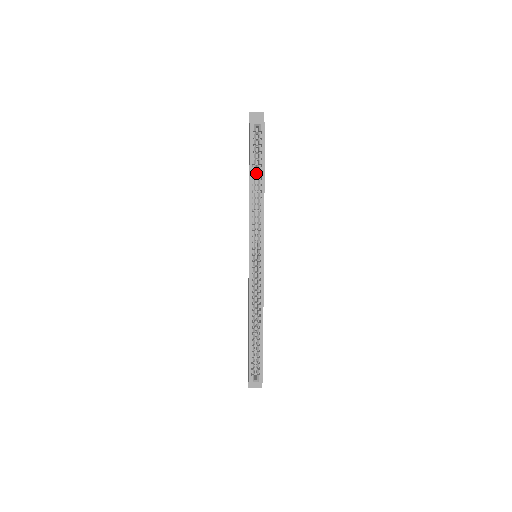
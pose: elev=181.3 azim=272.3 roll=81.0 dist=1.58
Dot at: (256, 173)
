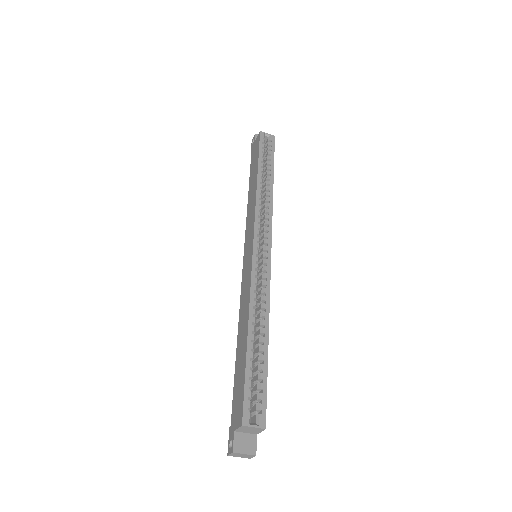
Dot at: occluded
